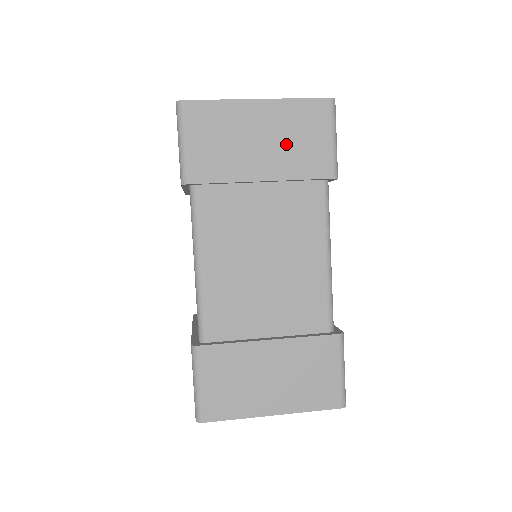
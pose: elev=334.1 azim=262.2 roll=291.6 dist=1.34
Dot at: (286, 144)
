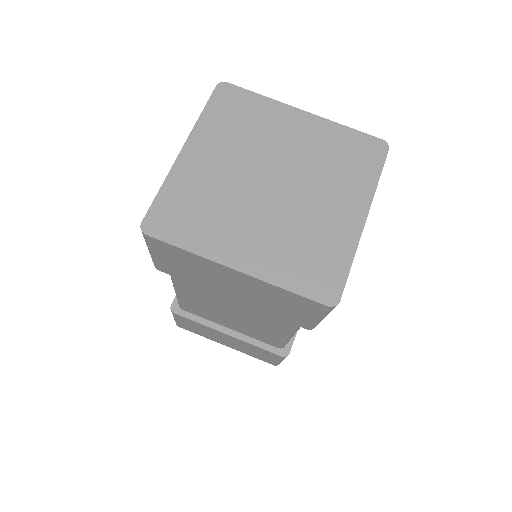
Dot at: (262, 299)
